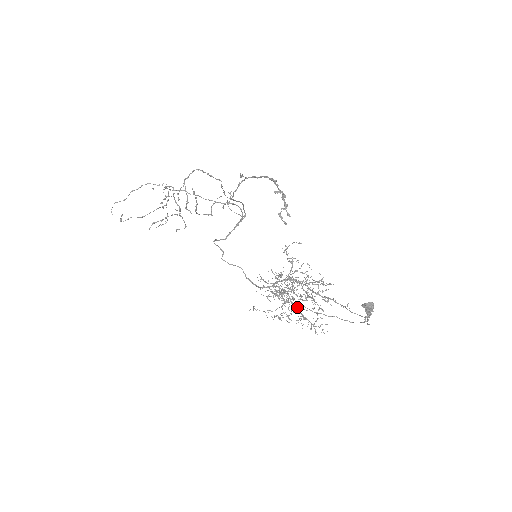
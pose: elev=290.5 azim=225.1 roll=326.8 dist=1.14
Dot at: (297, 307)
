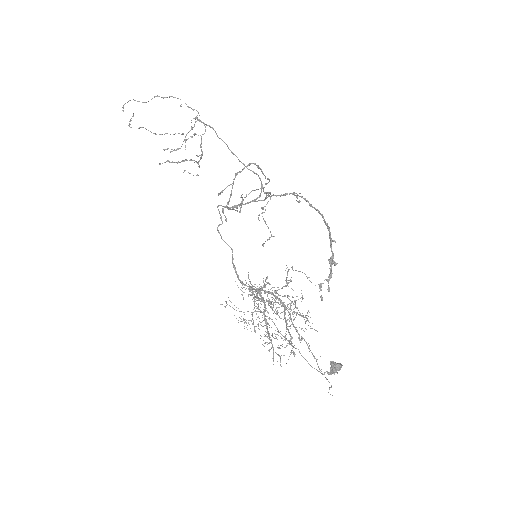
Dot at: (267, 322)
